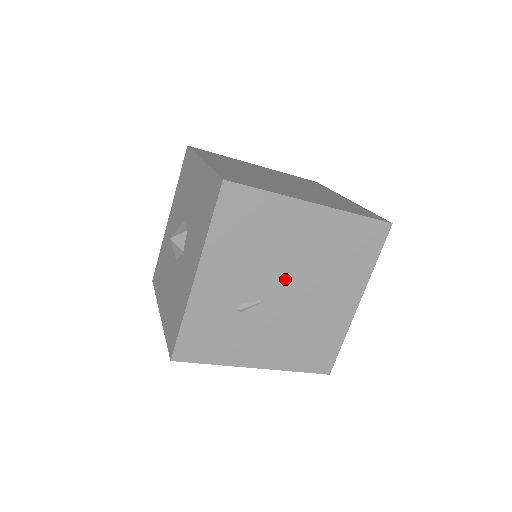
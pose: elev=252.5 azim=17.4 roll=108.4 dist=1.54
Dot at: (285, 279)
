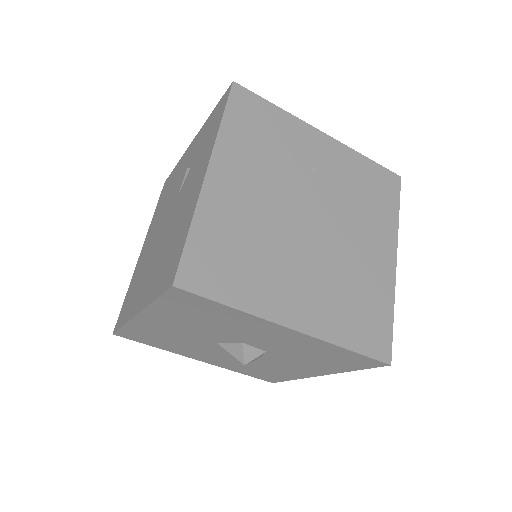
Dot at: occluded
